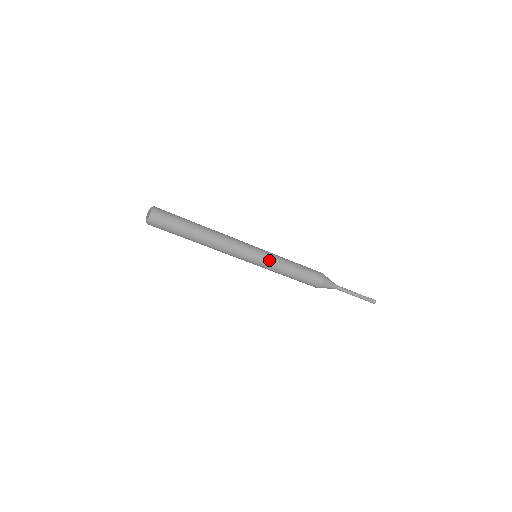
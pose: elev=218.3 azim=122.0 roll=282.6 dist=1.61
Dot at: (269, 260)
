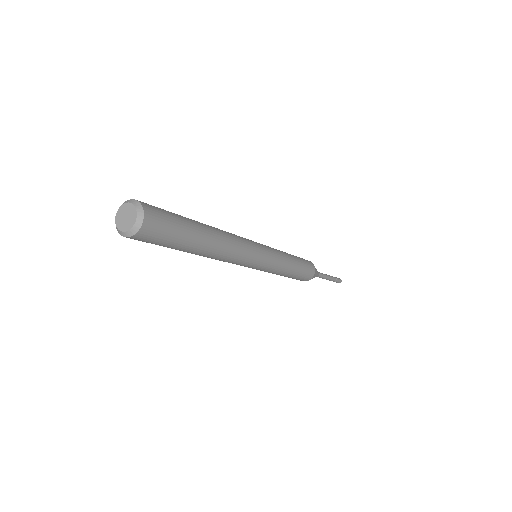
Dot at: (271, 268)
